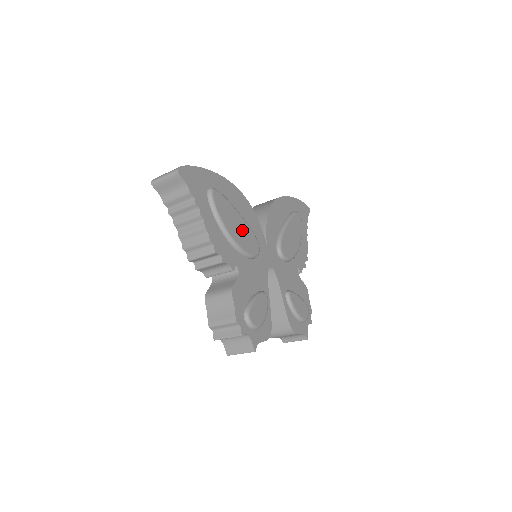
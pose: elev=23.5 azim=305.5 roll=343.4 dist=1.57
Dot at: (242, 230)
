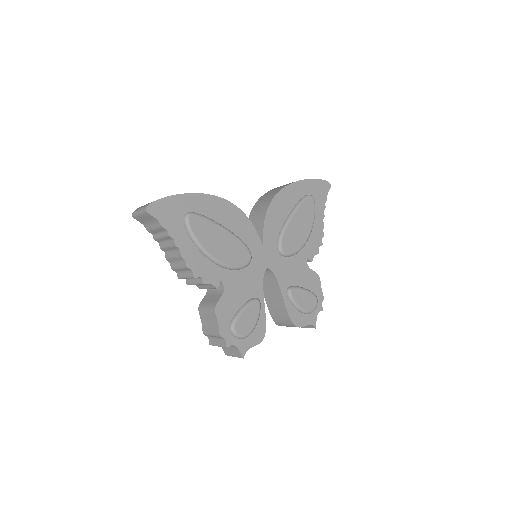
Dot at: (227, 245)
